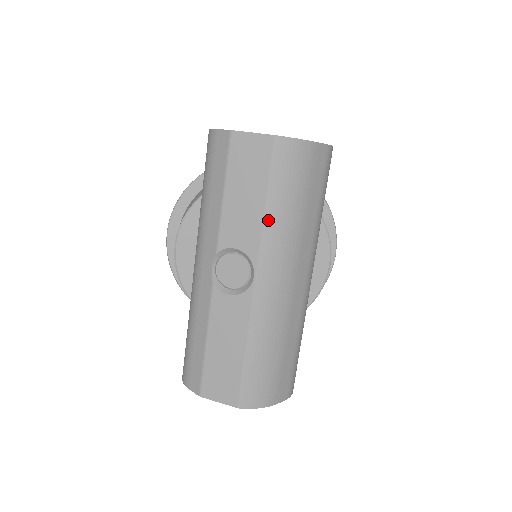
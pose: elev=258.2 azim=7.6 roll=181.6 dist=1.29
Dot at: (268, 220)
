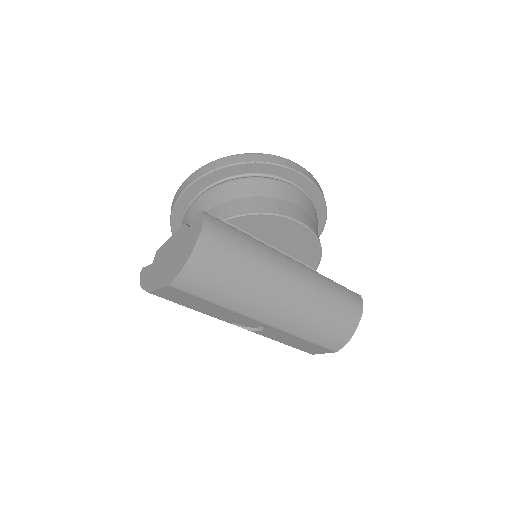
Dot at: (228, 307)
